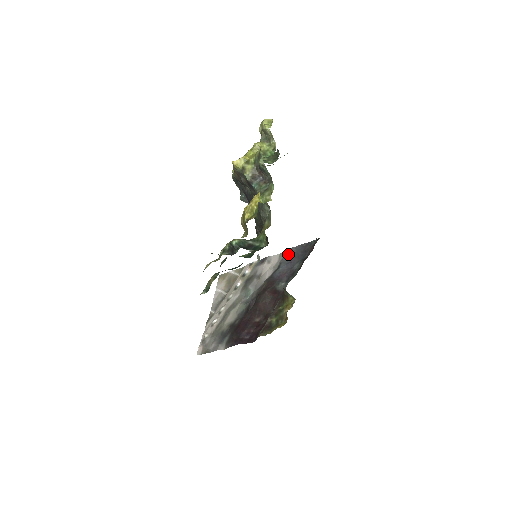
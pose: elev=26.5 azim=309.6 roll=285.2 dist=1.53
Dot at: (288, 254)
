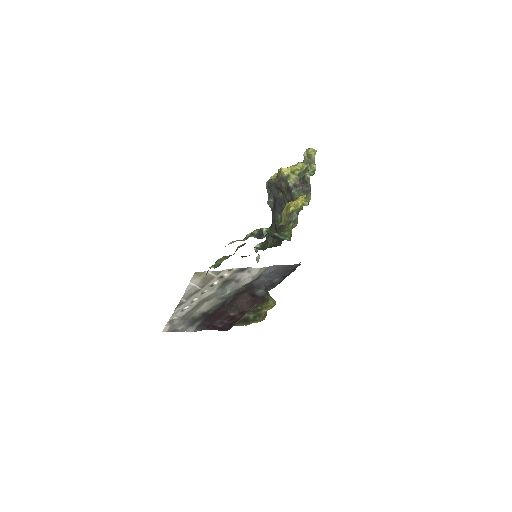
Dot at: (269, 270)
